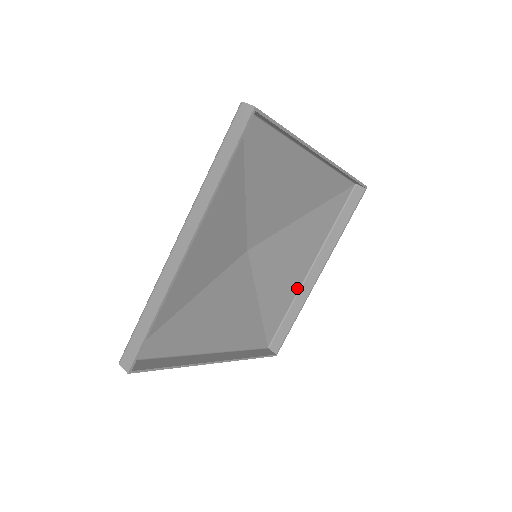
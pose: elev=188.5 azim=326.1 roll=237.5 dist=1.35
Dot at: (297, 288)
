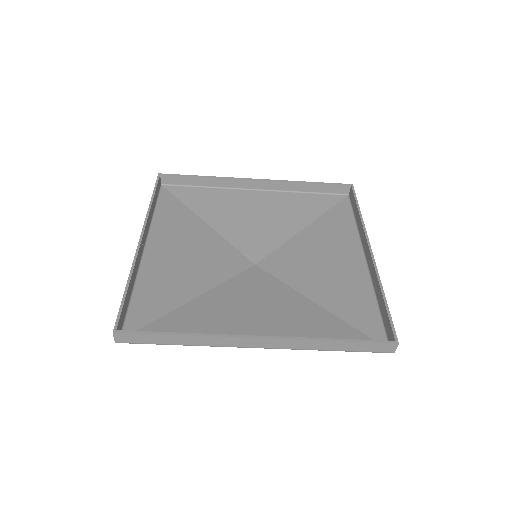
Dot at: (366, 279)
